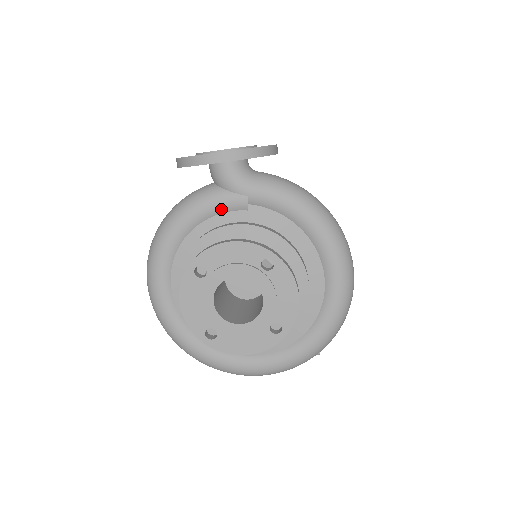
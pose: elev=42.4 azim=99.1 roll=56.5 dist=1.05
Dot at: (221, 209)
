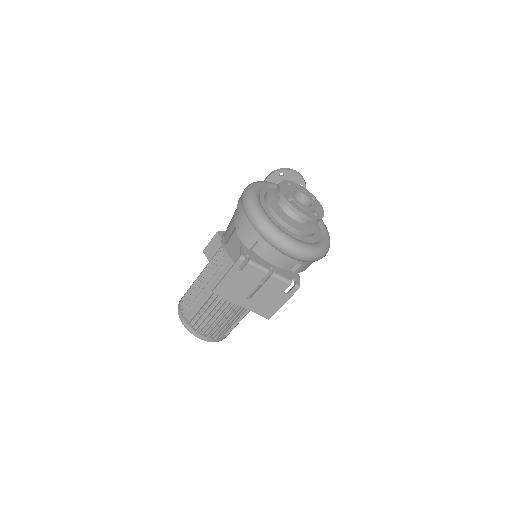
Dot at: occluded
